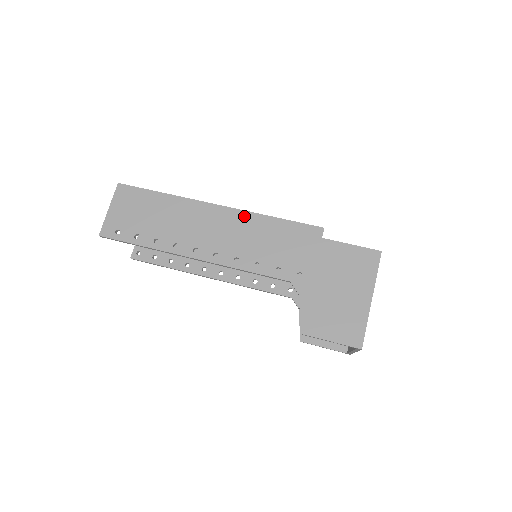
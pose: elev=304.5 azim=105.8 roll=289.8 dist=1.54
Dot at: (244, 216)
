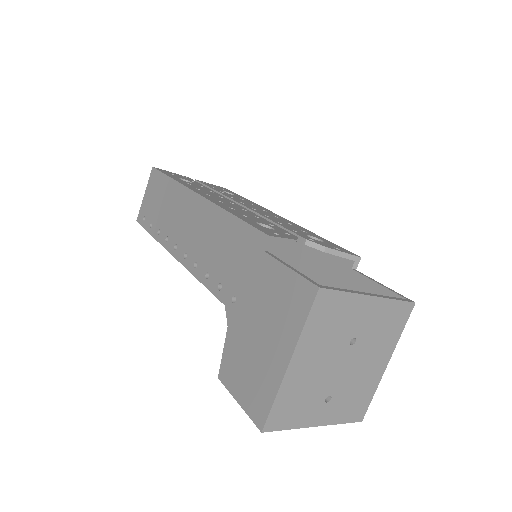
Dot at: (211, 210)
